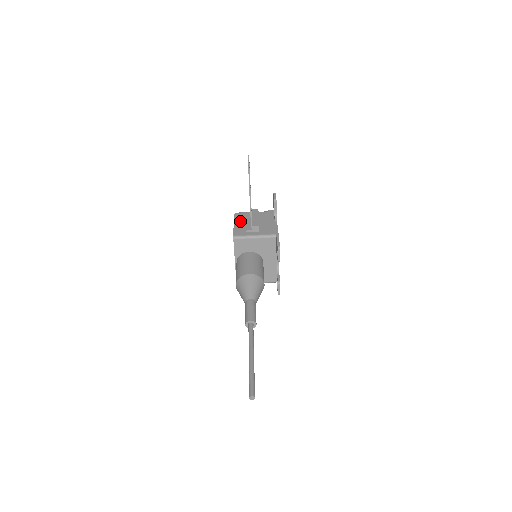
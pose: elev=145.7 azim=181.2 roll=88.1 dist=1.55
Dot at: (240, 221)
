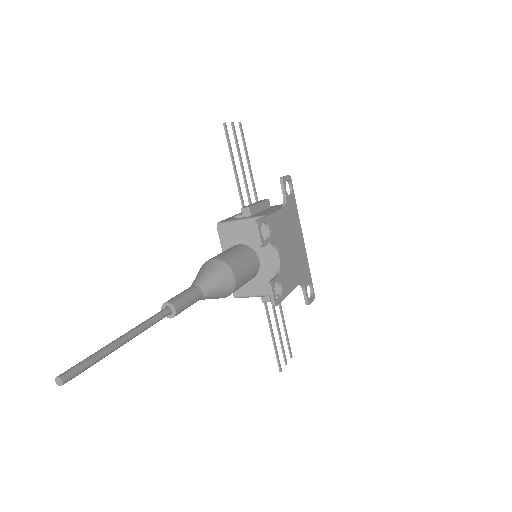
Dot at: occluded
